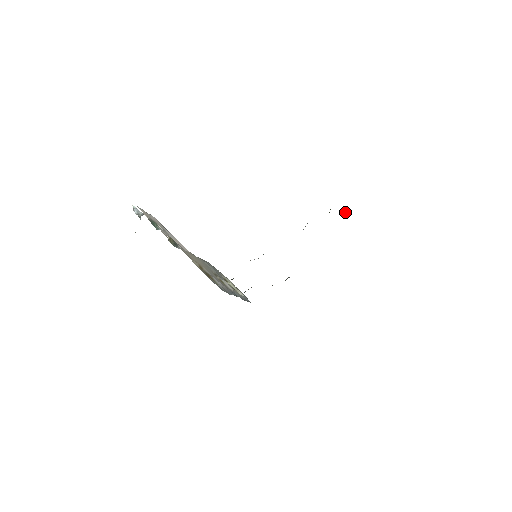
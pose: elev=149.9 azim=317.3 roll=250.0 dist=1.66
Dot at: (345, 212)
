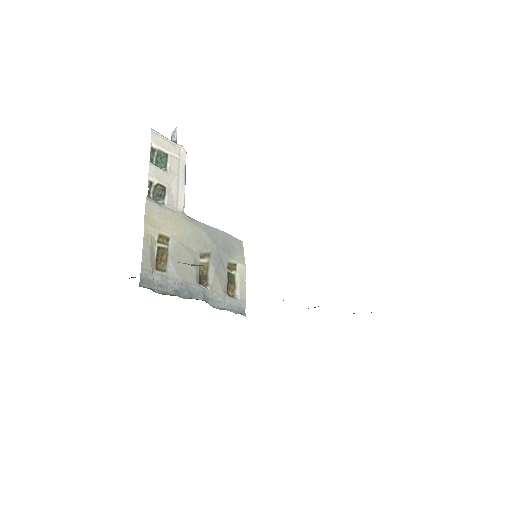
Dot at: occluded
